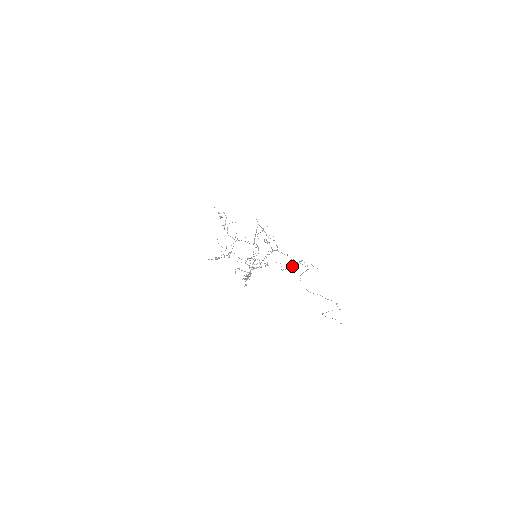
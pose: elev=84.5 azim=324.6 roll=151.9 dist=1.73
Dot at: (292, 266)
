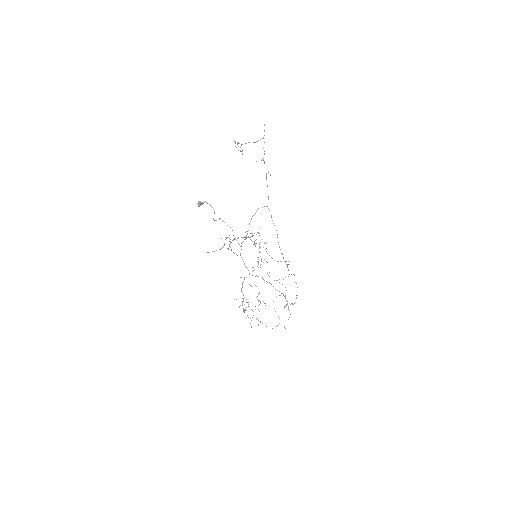
Dot at: occluded
